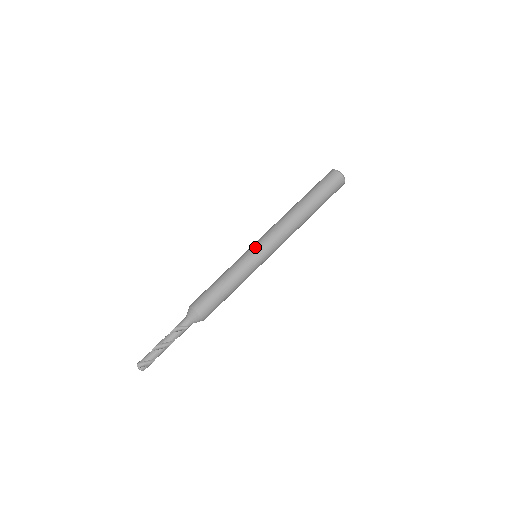
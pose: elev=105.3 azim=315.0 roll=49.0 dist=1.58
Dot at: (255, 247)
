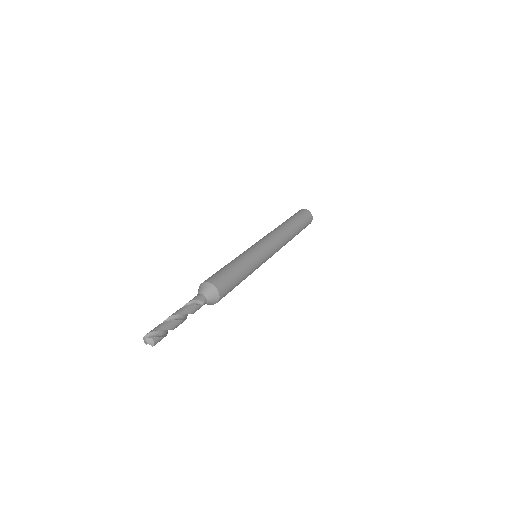
Dot at: (257, 244)
